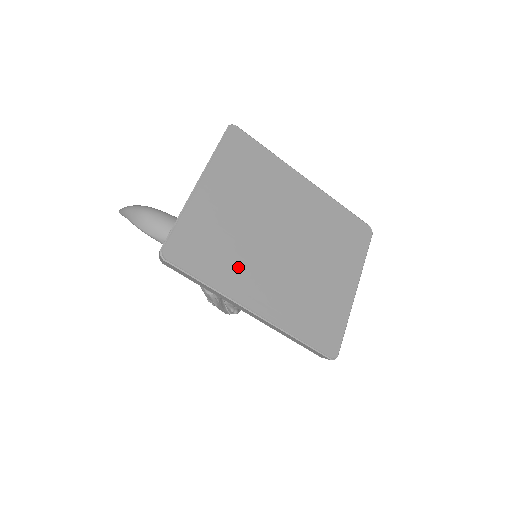
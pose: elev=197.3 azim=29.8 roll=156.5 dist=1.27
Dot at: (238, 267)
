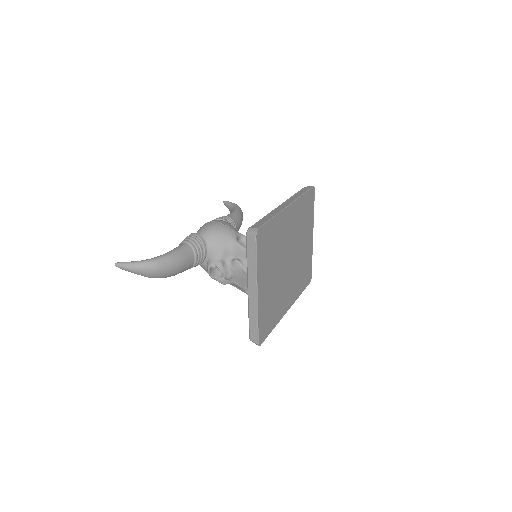
Dot at: (280, 303)
